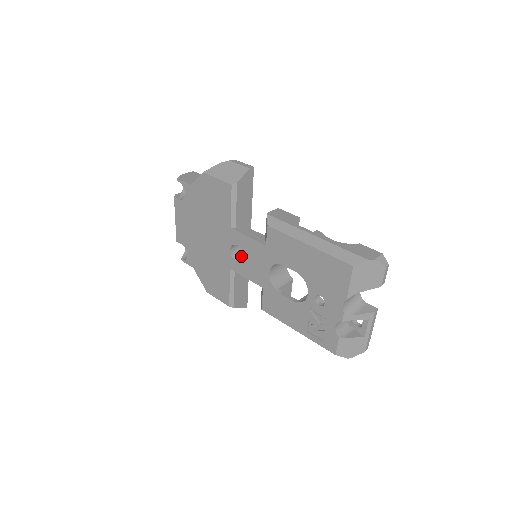
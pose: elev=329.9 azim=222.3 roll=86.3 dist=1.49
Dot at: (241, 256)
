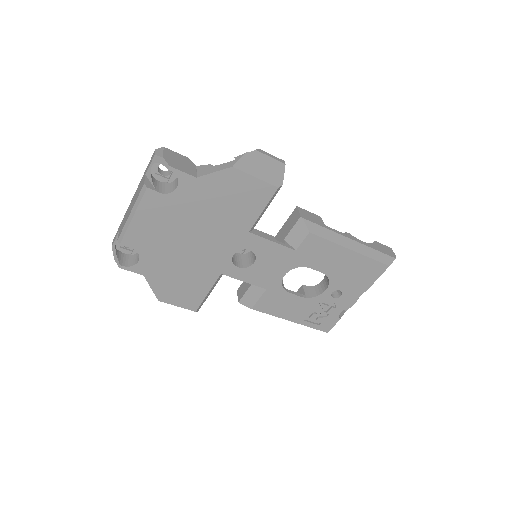
Dot at: (233, 257)
